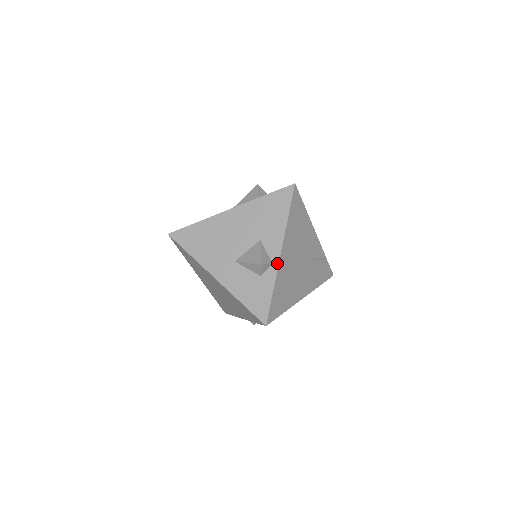
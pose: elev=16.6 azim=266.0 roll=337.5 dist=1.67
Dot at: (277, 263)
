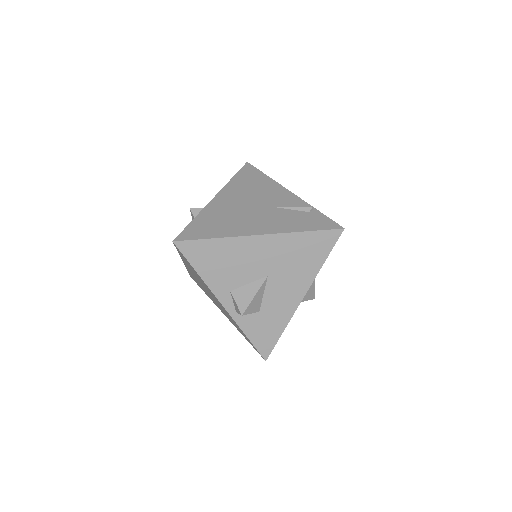
Dot at: (208, 204)
